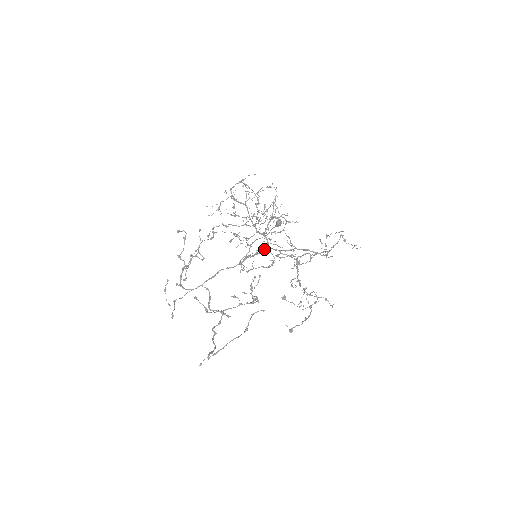
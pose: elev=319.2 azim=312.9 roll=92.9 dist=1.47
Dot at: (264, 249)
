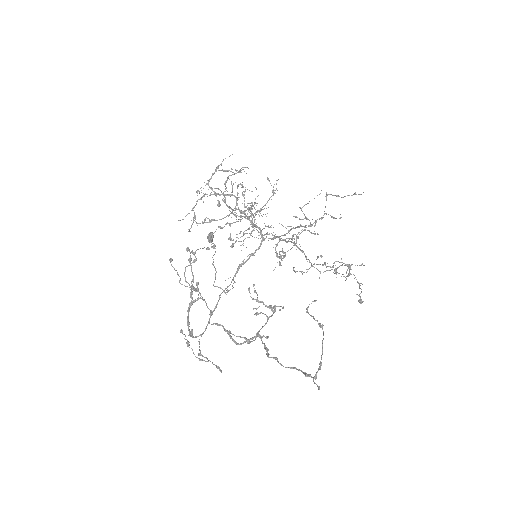
Dot at: (275, 236)
